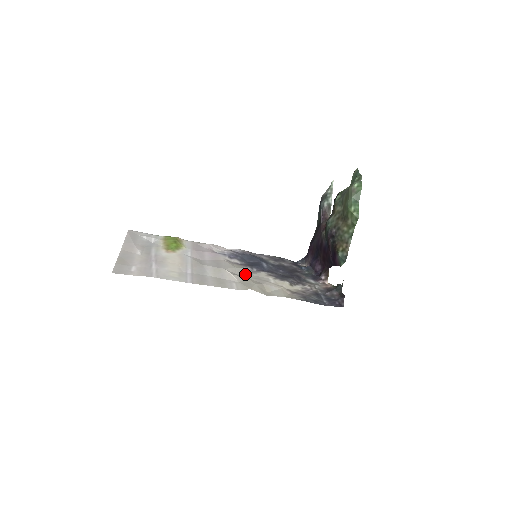
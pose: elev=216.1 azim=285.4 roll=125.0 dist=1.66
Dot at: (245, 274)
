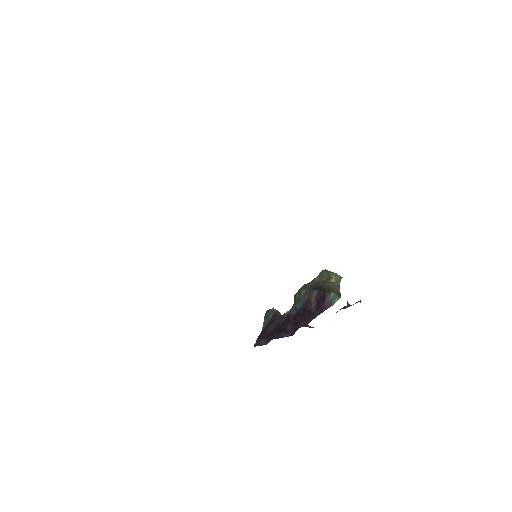
Dot at: occluded
